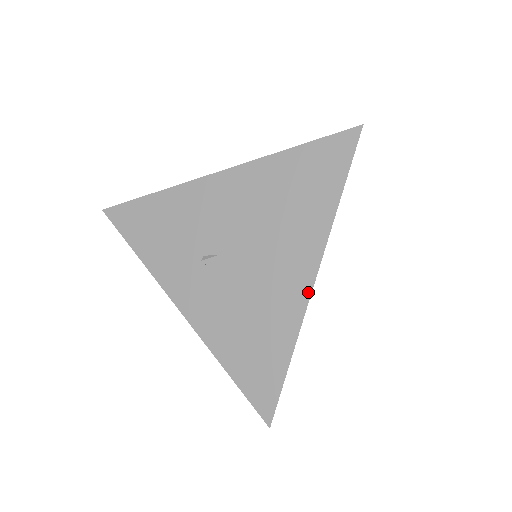
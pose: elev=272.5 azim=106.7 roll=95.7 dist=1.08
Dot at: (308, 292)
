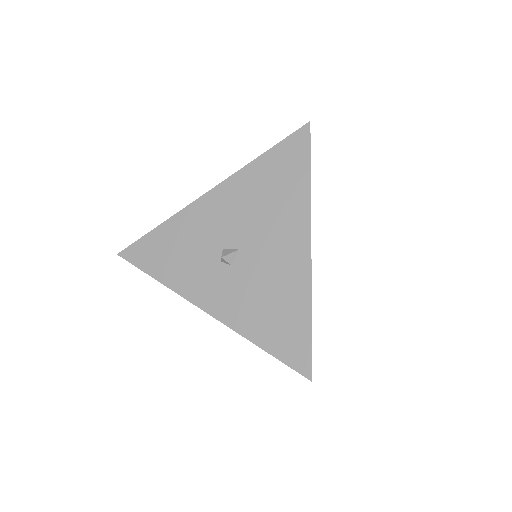
Dot at: occluded
